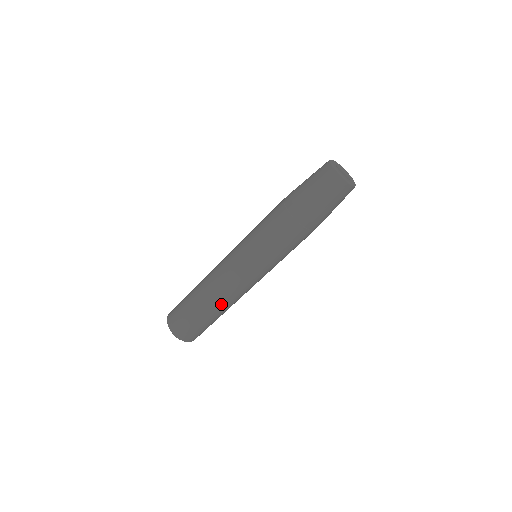
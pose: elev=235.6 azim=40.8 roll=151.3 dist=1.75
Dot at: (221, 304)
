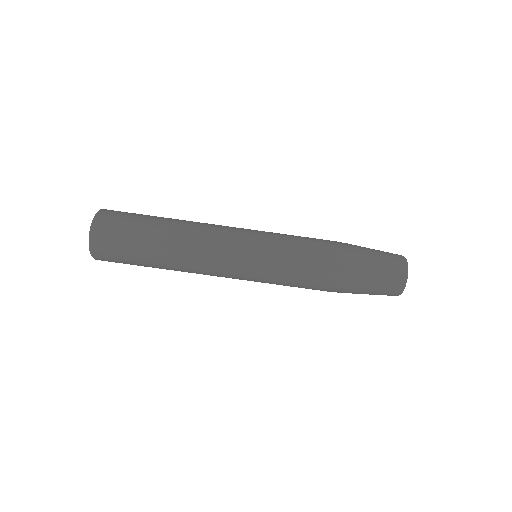
Dot at: (181, 245)
